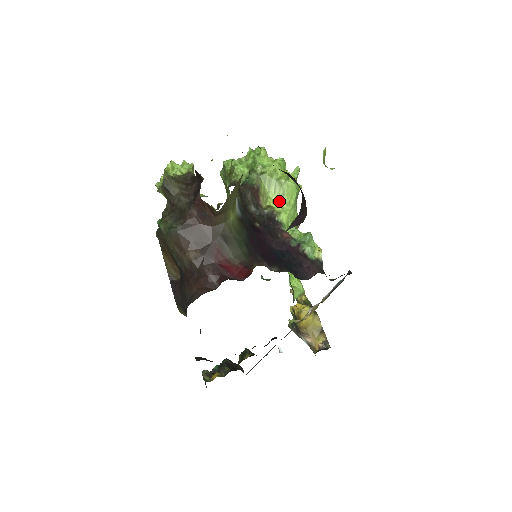
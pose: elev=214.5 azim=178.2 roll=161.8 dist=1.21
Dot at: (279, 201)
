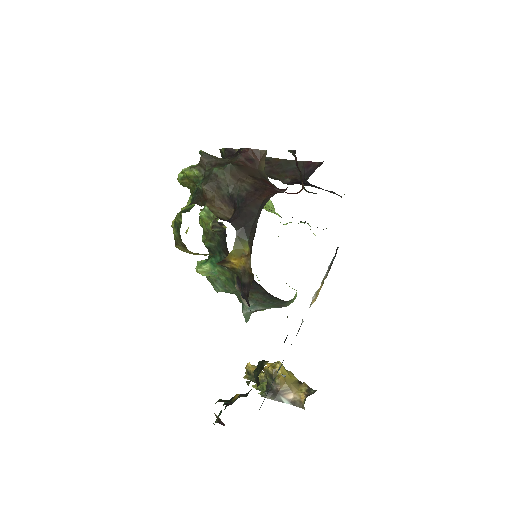
Dot at: (268, 209)
